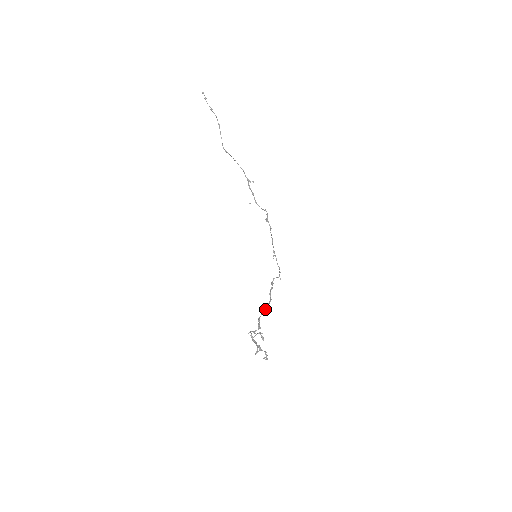
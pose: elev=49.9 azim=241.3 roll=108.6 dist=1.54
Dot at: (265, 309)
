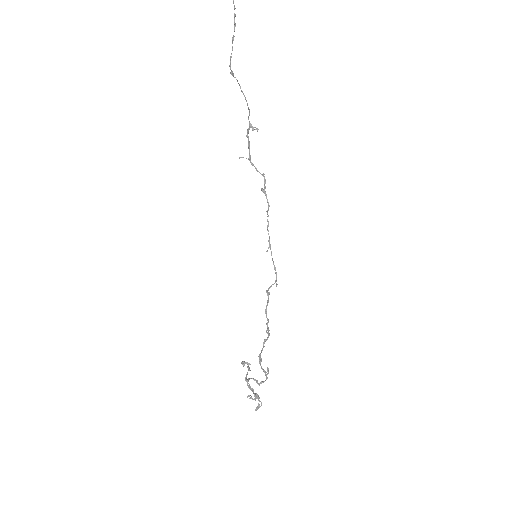
Dot at: occluded
